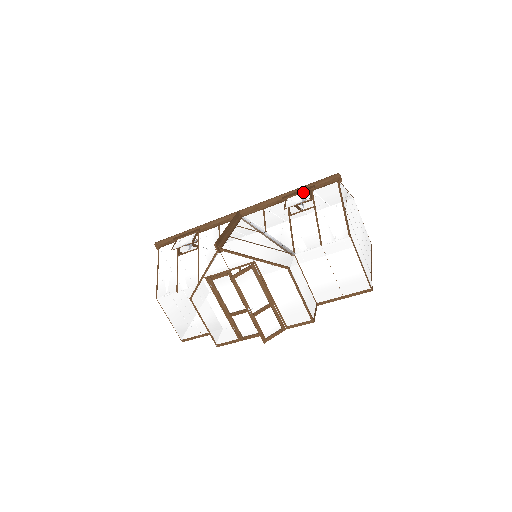
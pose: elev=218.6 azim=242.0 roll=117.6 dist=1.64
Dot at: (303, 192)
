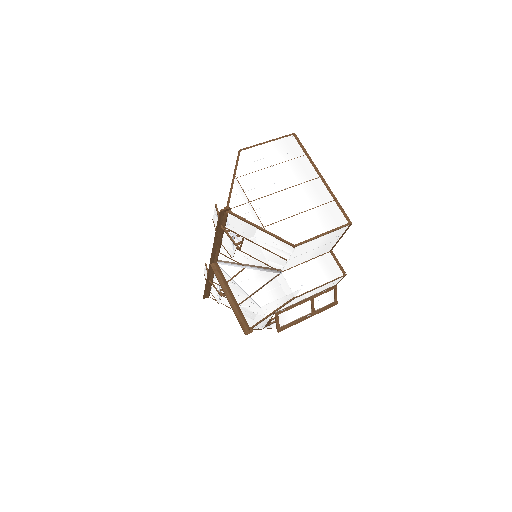
Dot at: (222, 236)
